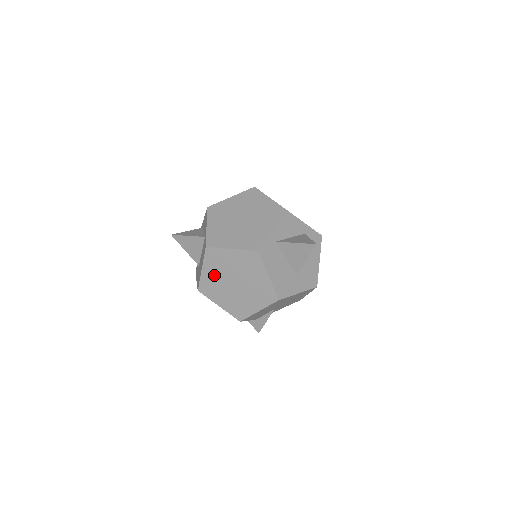
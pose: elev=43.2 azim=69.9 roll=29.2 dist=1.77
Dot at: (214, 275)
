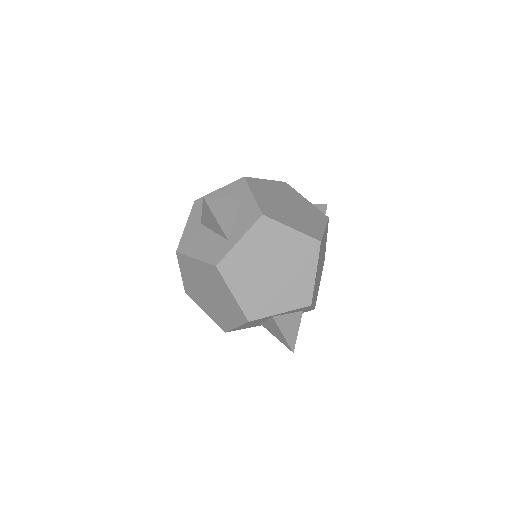
Dot at: (200, 272)
